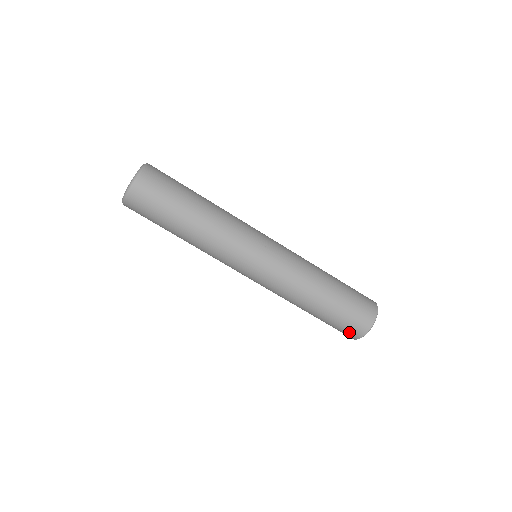
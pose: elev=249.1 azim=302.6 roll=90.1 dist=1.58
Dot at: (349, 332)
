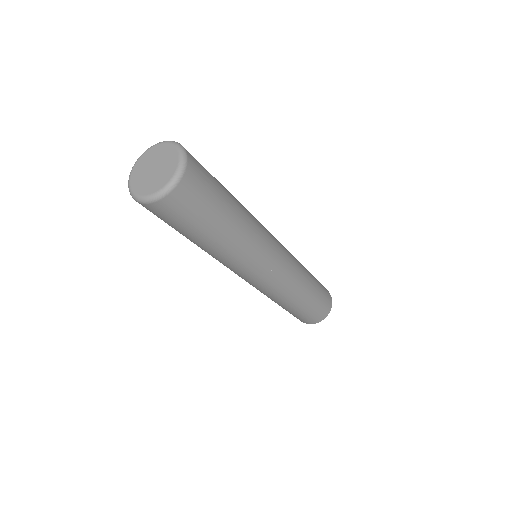
Dot at: (311, 320)
